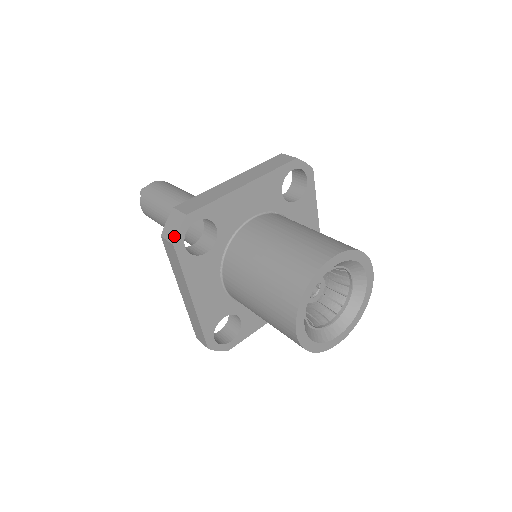
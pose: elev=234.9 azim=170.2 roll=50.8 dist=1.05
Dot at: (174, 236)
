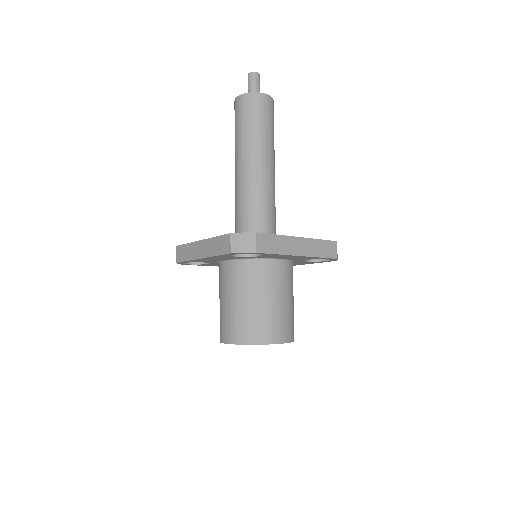
Dot at: (237, 251)
